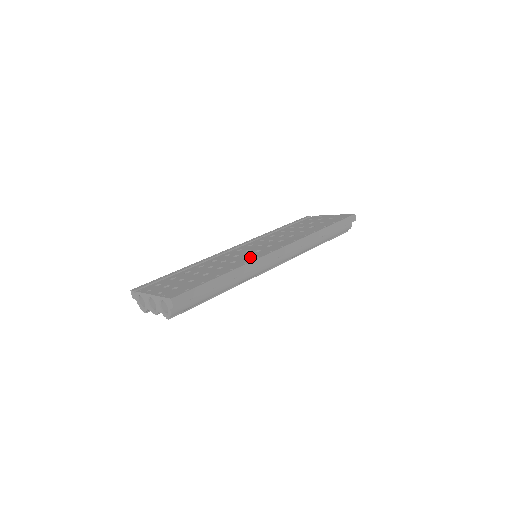
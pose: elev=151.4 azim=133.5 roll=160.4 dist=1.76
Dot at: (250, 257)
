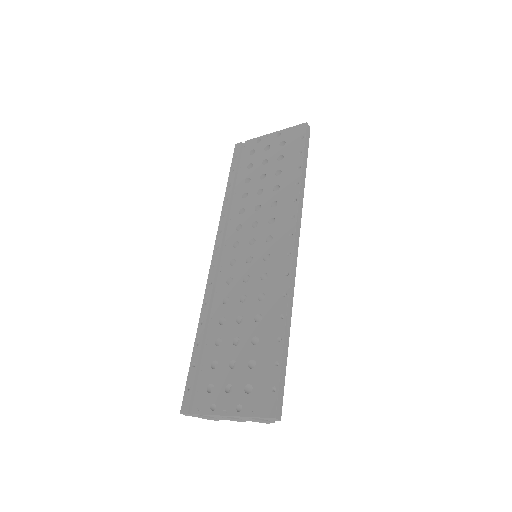
Dot at: (274, 278)
